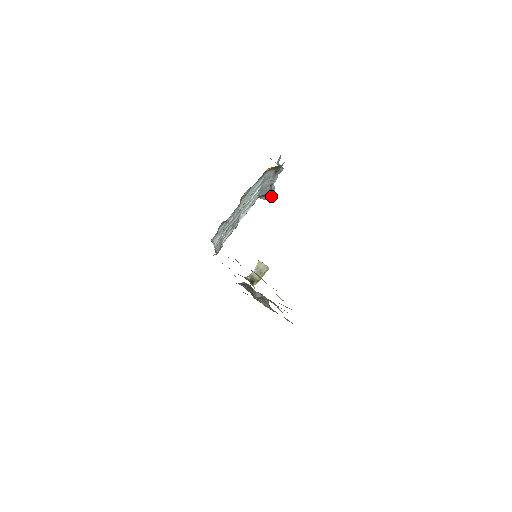
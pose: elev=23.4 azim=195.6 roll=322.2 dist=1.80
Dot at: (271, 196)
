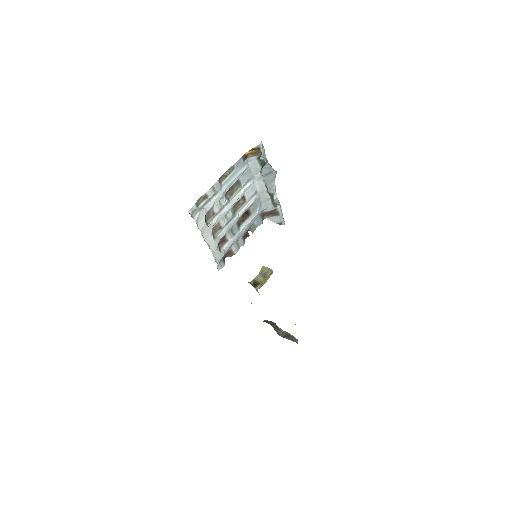
Dot at: (282, 219)
